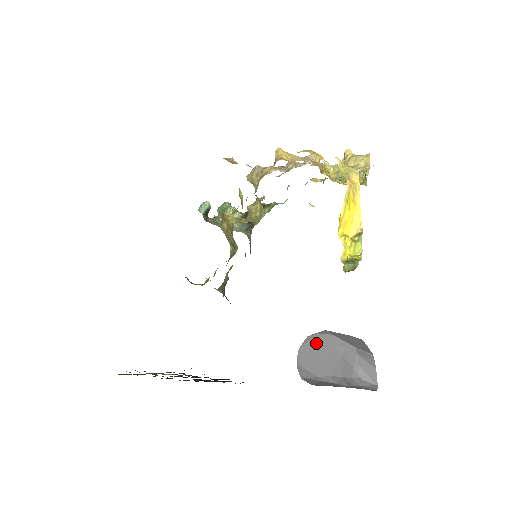
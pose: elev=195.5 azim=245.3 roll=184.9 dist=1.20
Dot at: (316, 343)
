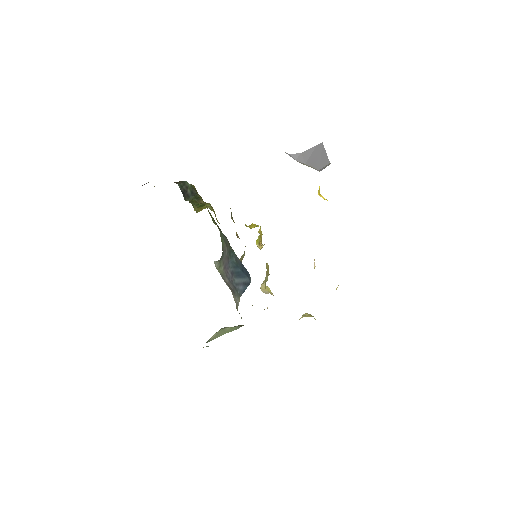
Dot at: (294, 158)
